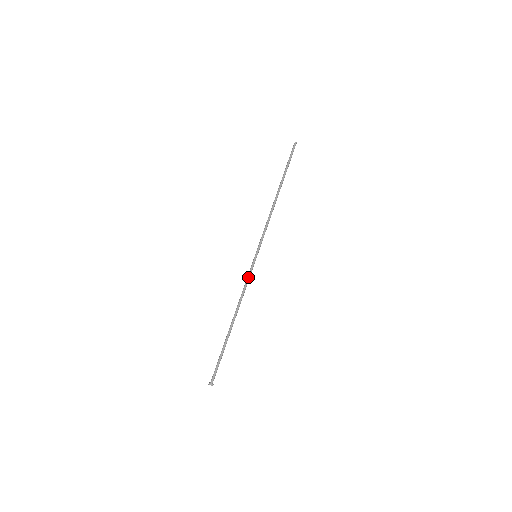
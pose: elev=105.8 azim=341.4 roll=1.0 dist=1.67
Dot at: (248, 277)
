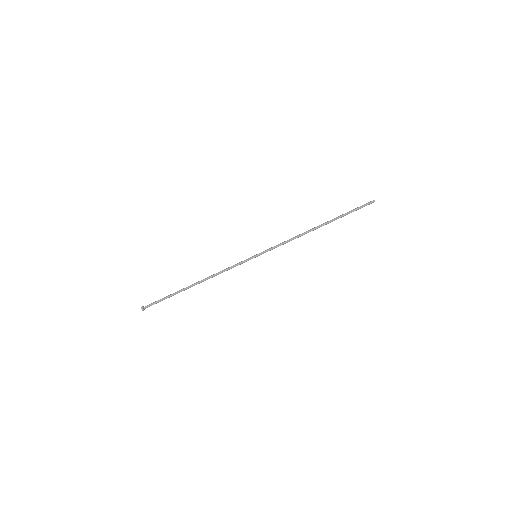
Dot at: (235, 265)
